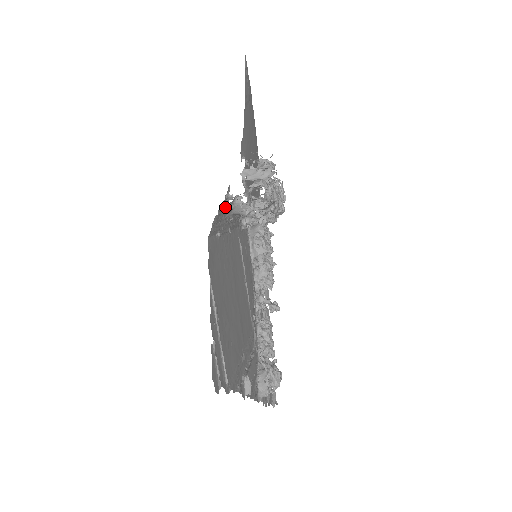
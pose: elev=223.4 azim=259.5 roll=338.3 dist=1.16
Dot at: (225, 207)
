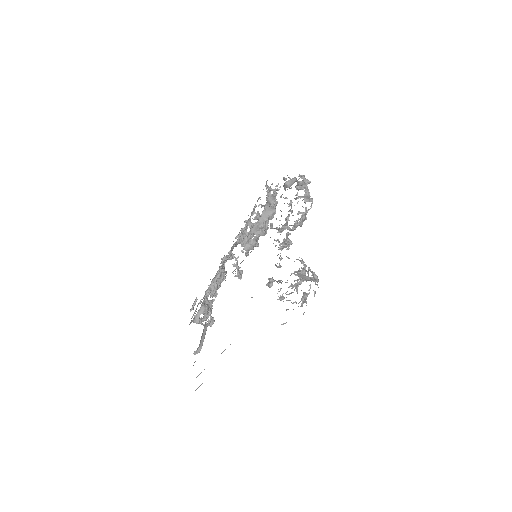
Dot at: occluded
